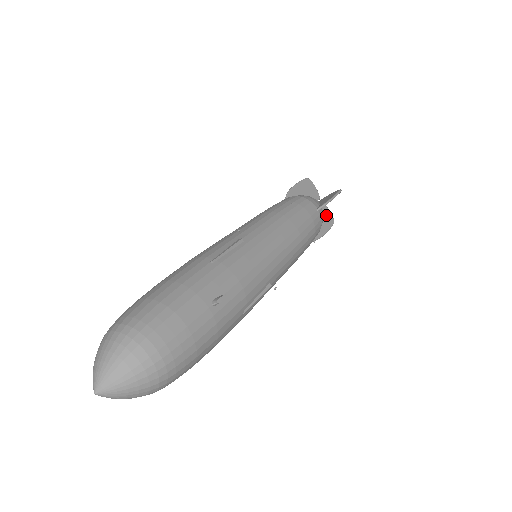
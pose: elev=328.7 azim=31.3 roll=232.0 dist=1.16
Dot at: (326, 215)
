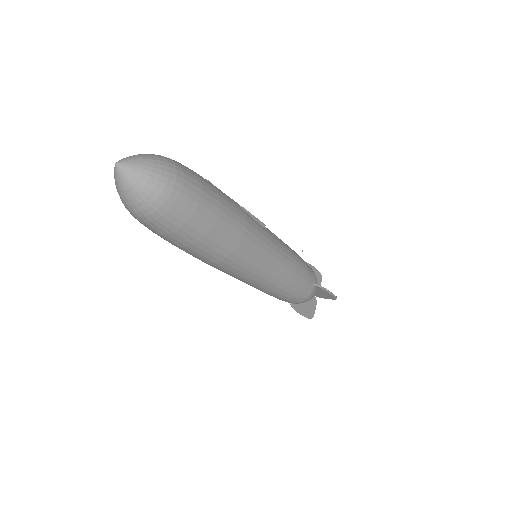
Dot at: occluded
